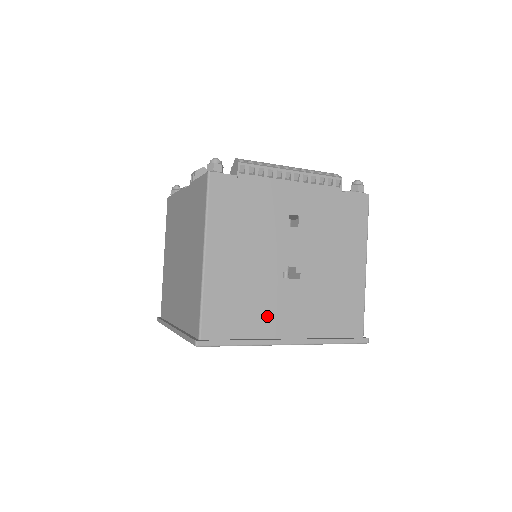
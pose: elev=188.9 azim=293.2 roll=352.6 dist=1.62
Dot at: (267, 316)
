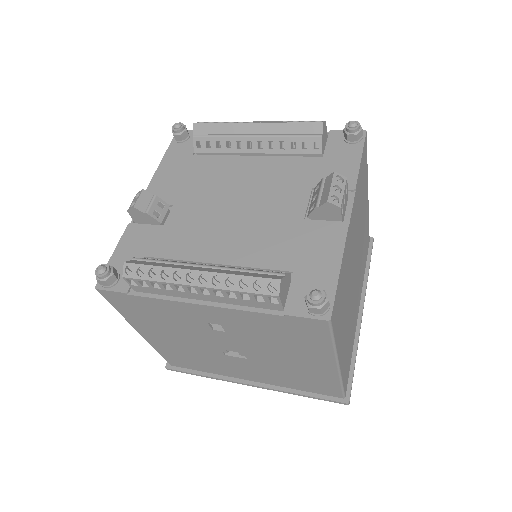
Dot at: (222, 368)
